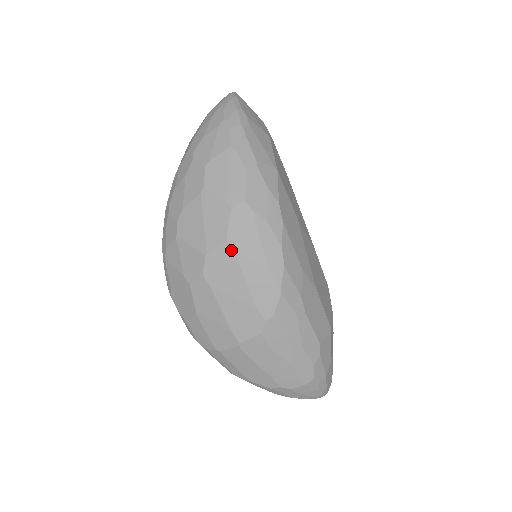
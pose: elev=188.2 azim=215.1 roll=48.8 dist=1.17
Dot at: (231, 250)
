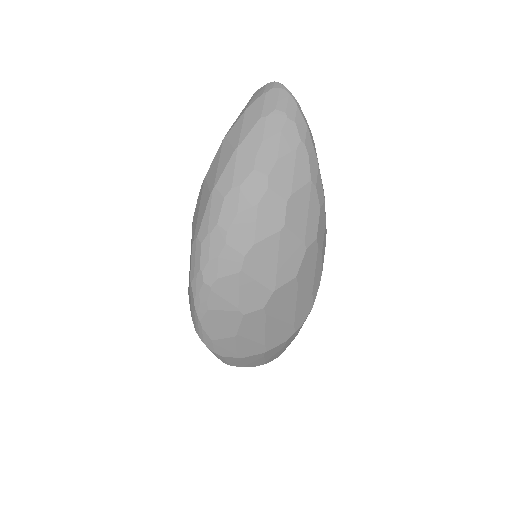
Dot at: (296, 285)
